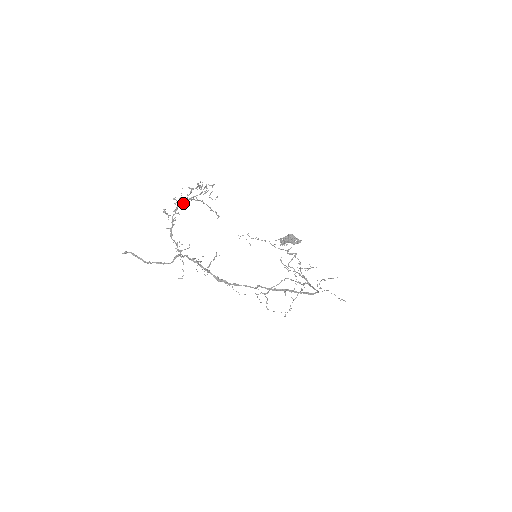
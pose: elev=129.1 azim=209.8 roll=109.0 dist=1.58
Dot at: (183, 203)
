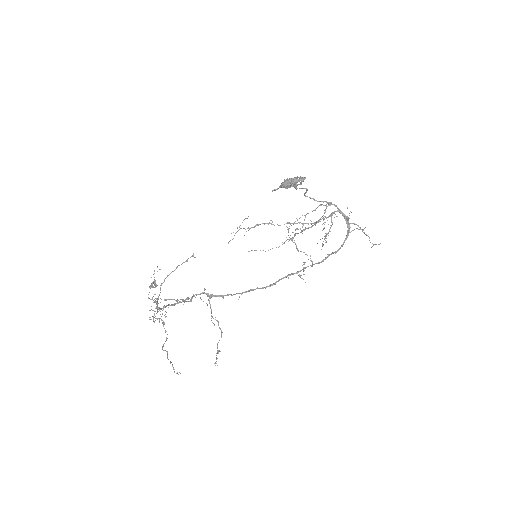
Dot at: (157, 304)
